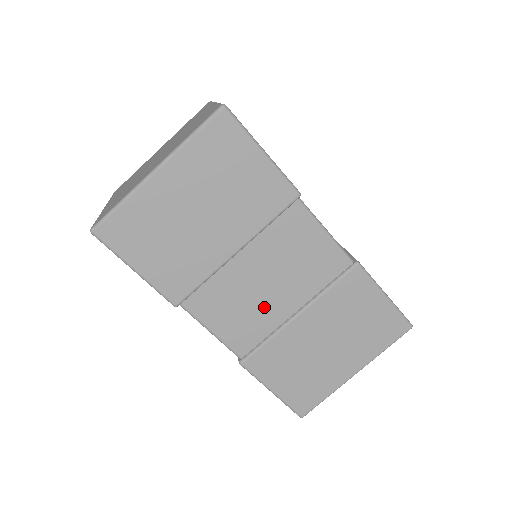
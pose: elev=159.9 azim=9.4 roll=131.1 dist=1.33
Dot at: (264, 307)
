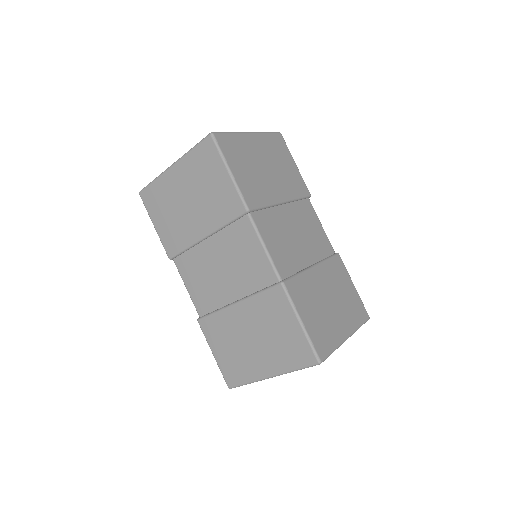
Dot at: (295, 249)
